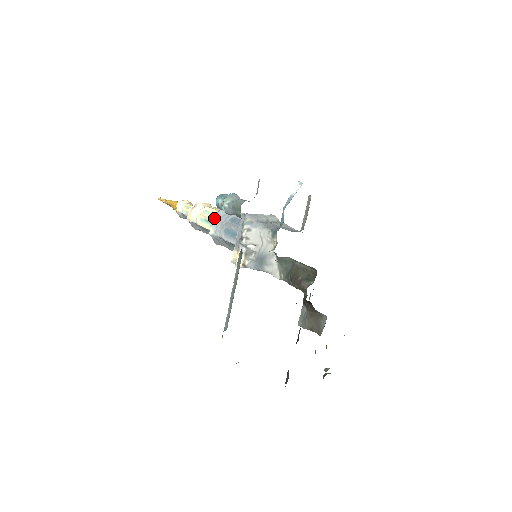
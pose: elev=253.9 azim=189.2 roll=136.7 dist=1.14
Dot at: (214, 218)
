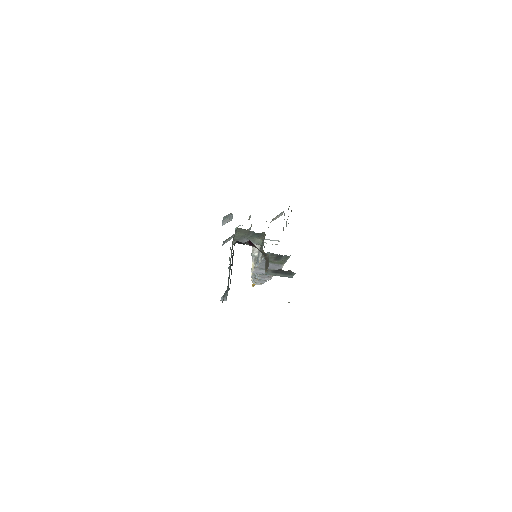
Dot at: occluded
